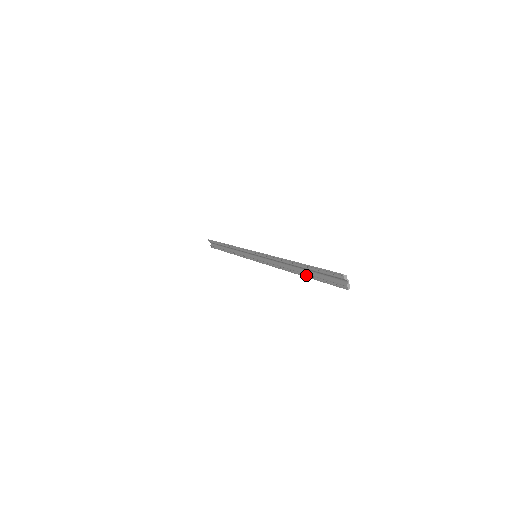
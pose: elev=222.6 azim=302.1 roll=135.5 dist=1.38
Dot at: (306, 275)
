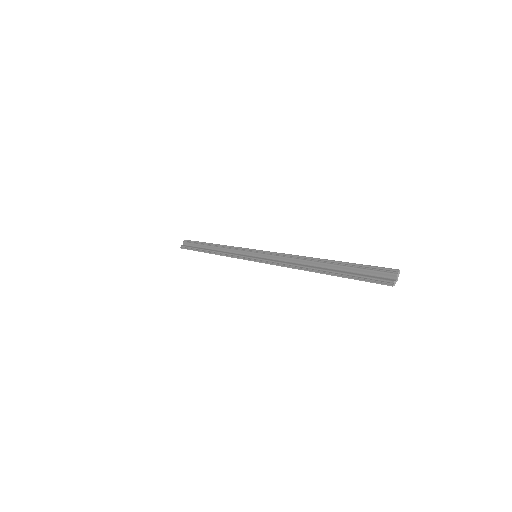
Dot at: (330, 273)
